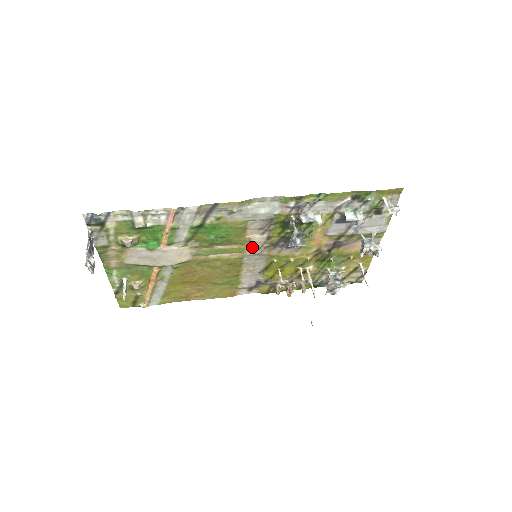
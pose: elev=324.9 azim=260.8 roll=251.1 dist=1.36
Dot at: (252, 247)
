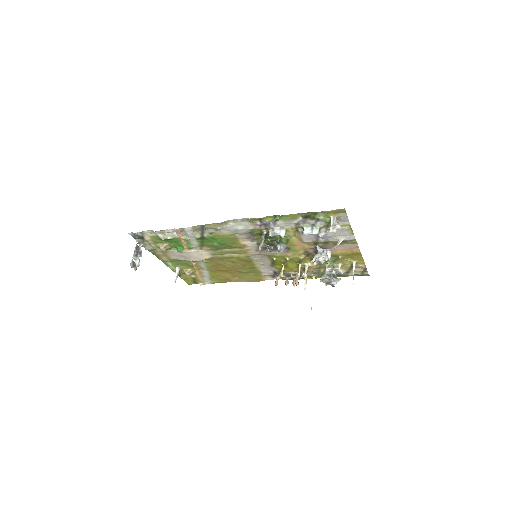
Dot at: (251, 250)
